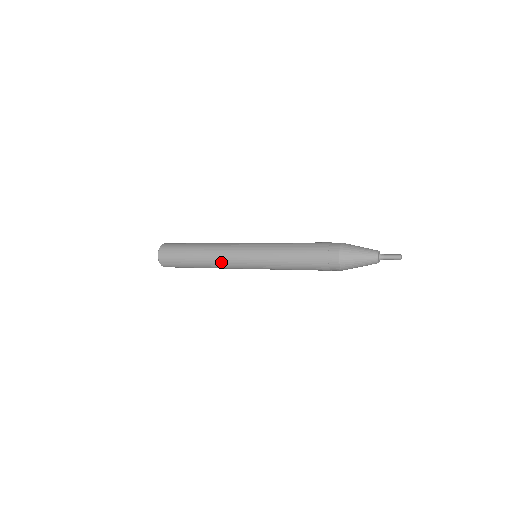
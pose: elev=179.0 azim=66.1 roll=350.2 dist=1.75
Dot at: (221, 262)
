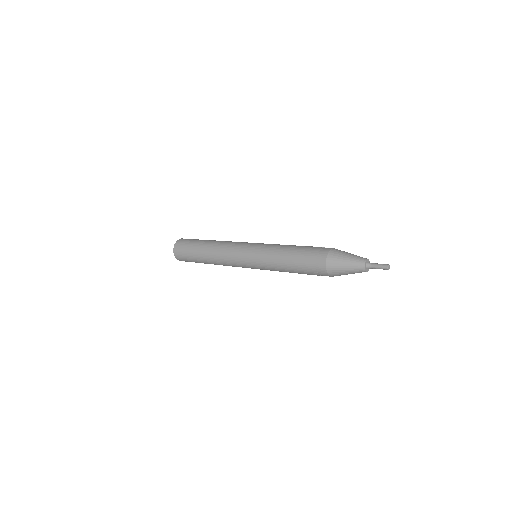
Dot at: (226, 265)
